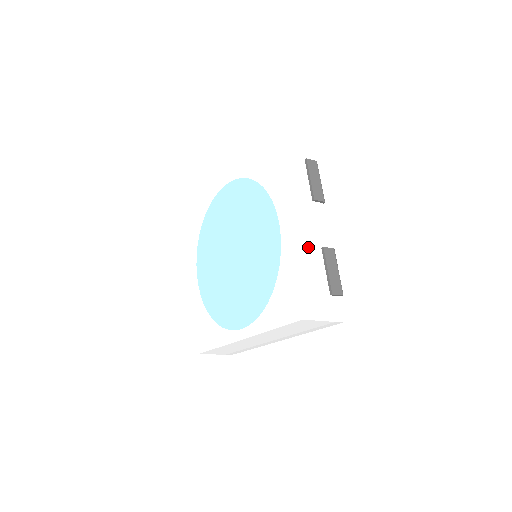
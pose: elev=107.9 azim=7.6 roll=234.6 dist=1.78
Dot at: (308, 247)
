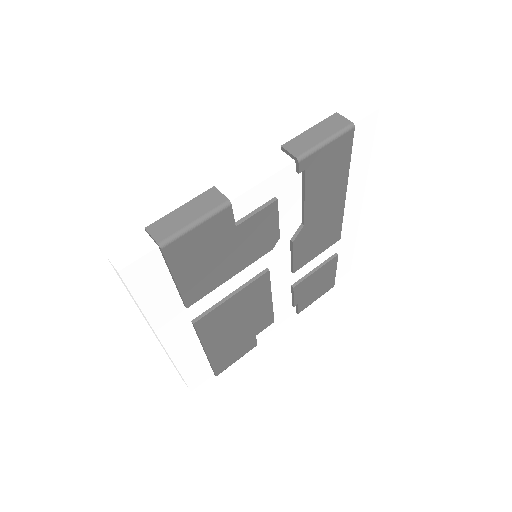
Dot at: (201, 176)
